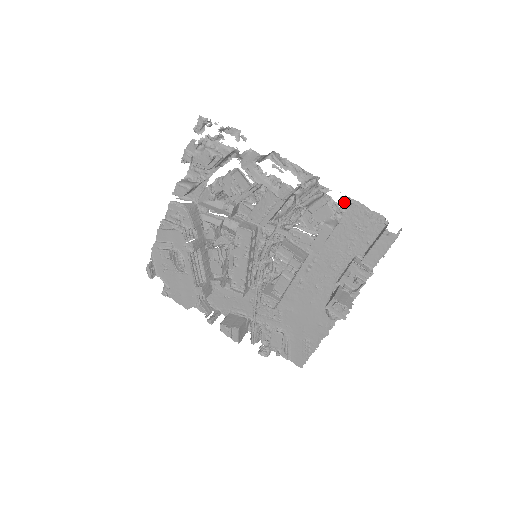
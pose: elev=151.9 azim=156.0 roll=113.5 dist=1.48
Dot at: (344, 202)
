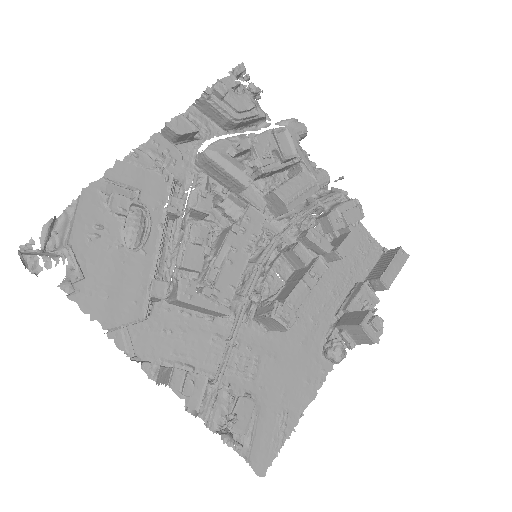
Dot at: occluded
